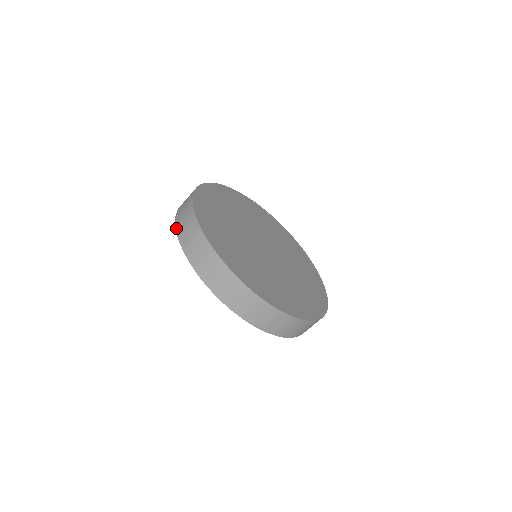
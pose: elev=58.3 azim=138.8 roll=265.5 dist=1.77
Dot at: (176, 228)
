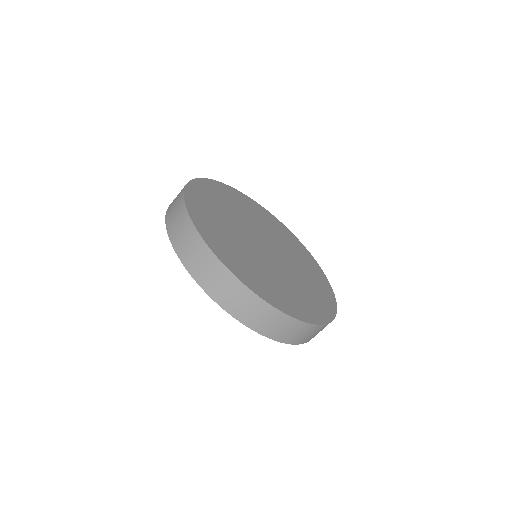
Dot at: occluded
